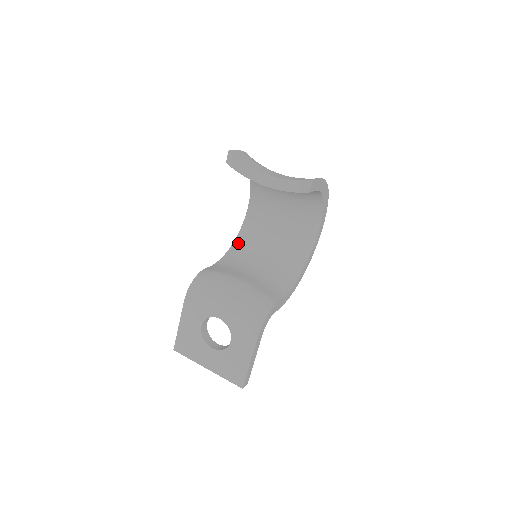
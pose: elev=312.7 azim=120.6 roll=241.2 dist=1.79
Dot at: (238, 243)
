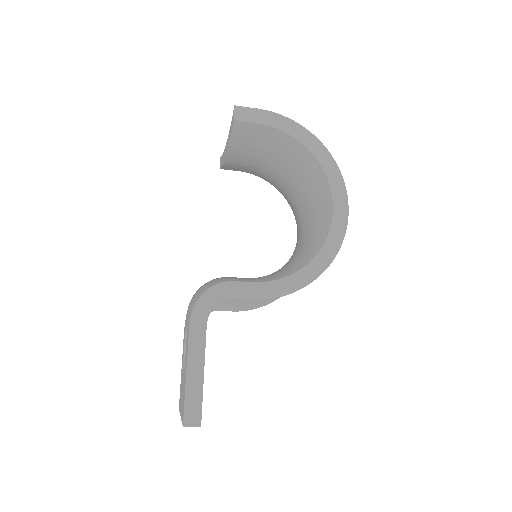
Dot at: occluded
